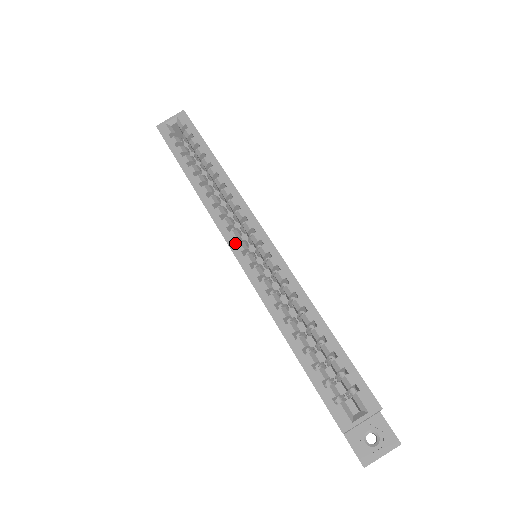
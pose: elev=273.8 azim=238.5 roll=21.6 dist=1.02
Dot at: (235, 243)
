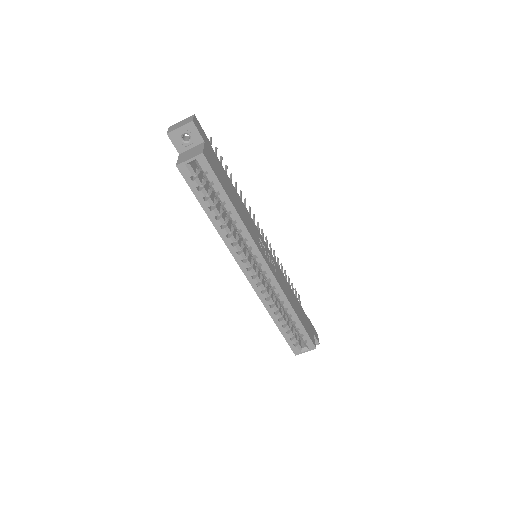
Dot at: (247, 271)
